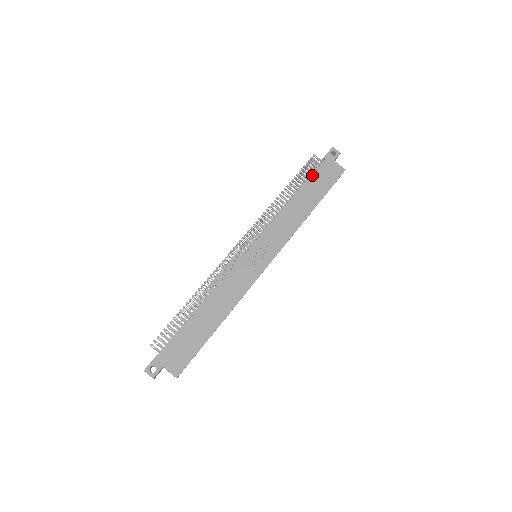
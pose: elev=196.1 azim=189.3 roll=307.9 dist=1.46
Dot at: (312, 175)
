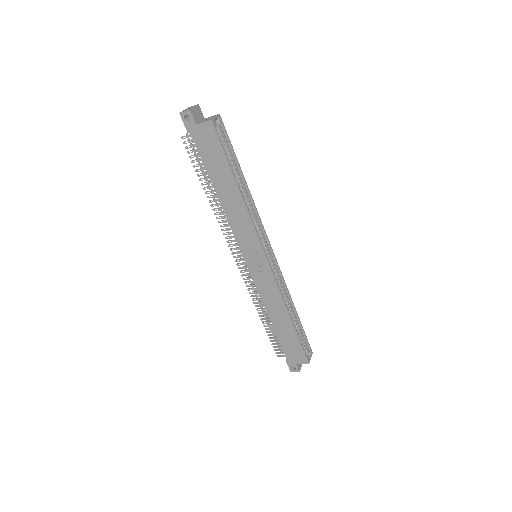
Dot at: (202, 161)
